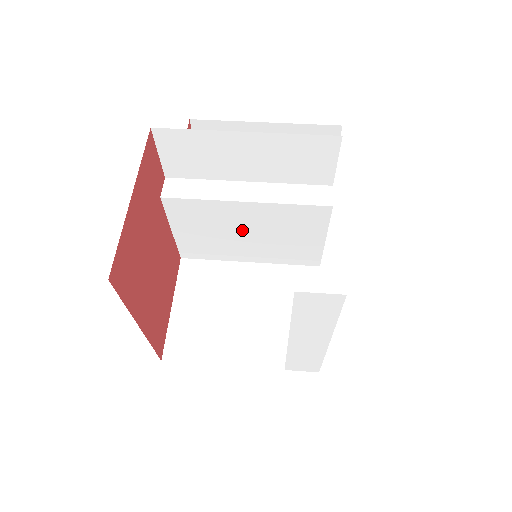
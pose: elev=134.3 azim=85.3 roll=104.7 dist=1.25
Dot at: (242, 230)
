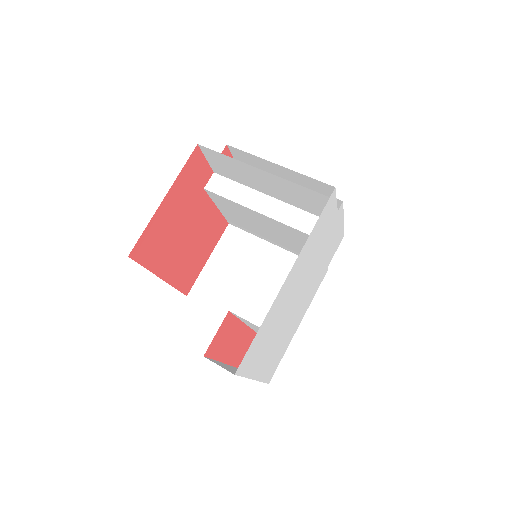
Dot at: (264, 226)
